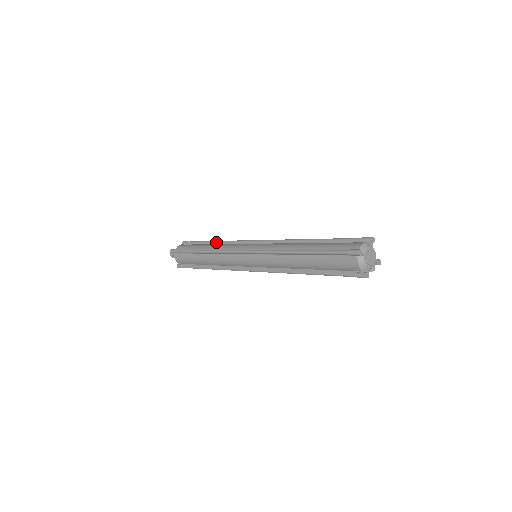
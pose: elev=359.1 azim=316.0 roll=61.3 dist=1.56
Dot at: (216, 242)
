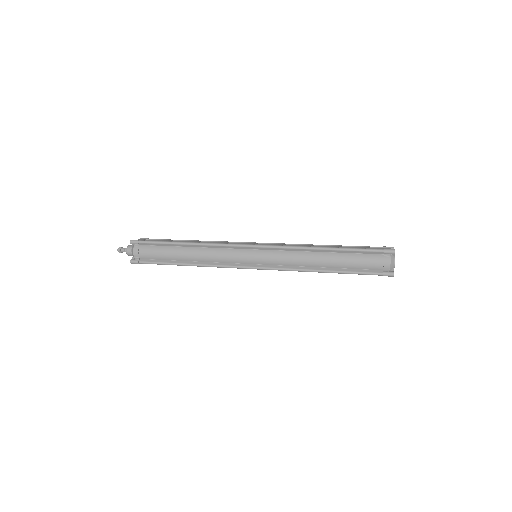
Dot at: occluded
